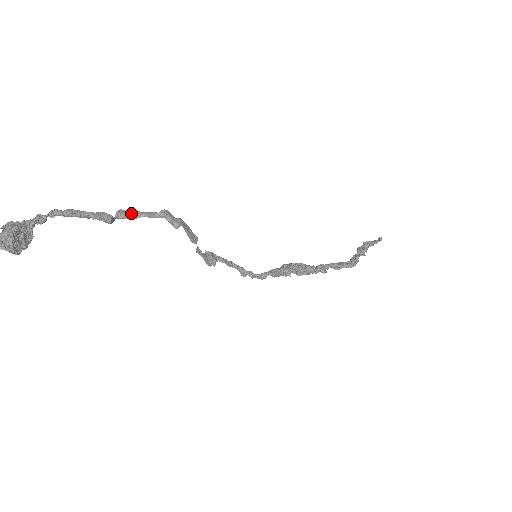
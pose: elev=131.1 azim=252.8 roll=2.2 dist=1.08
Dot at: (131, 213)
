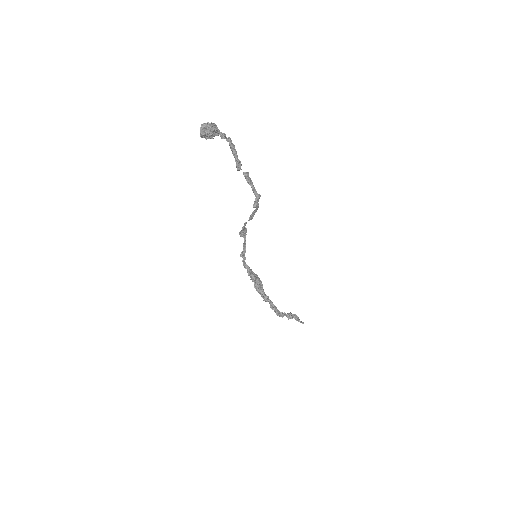
Dot at: (250, 179)
